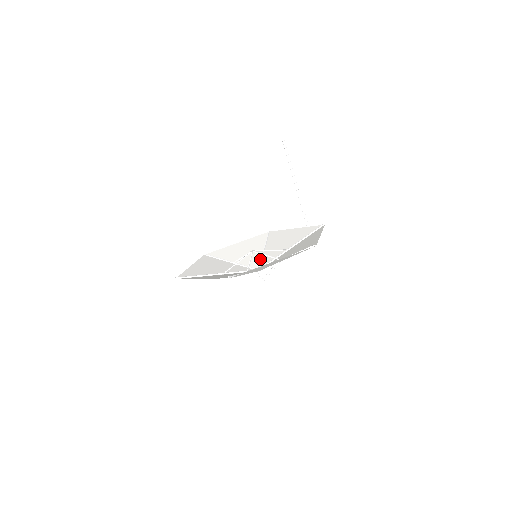
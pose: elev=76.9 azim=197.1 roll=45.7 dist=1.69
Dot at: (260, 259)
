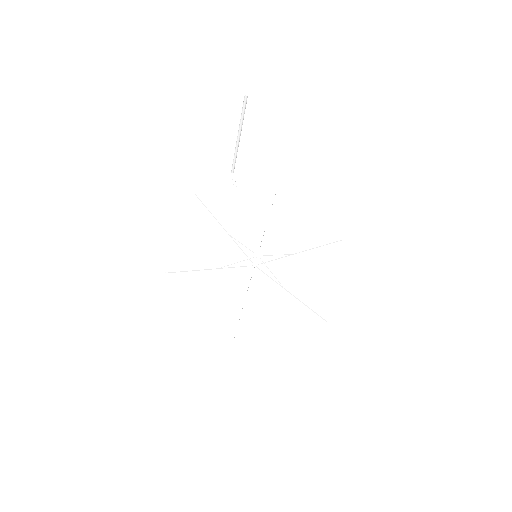
Dot at: (237, 248)
